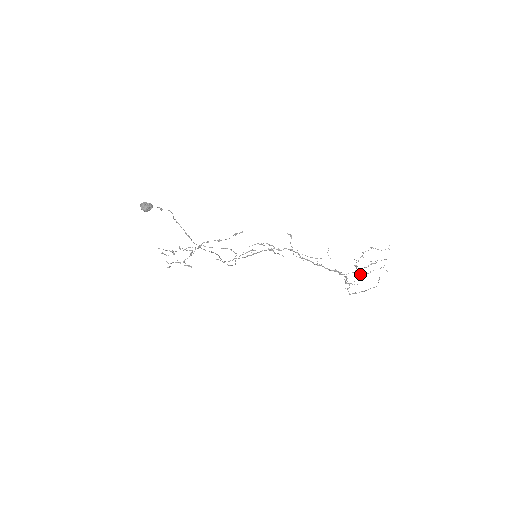
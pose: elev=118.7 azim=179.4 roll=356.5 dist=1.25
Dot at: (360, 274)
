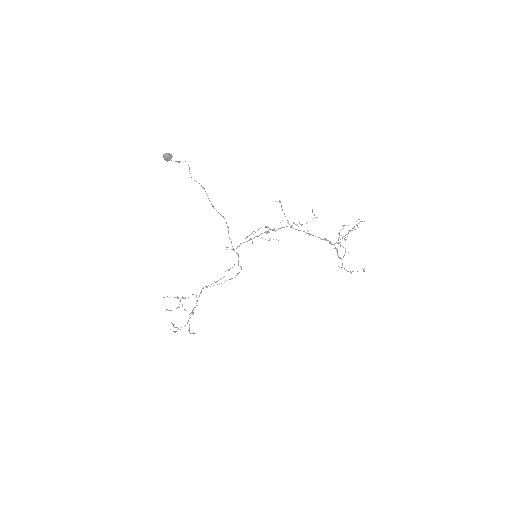
Dot at: occluded
